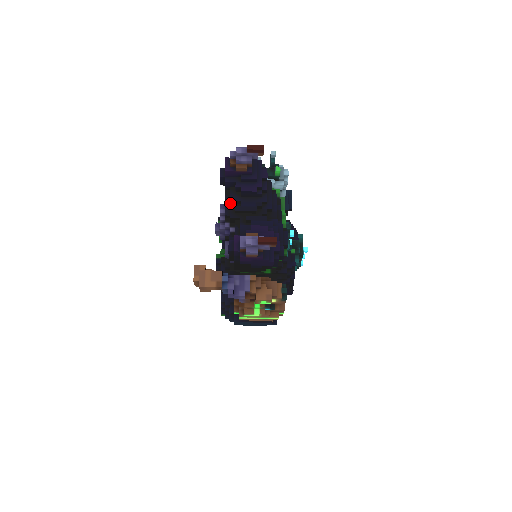
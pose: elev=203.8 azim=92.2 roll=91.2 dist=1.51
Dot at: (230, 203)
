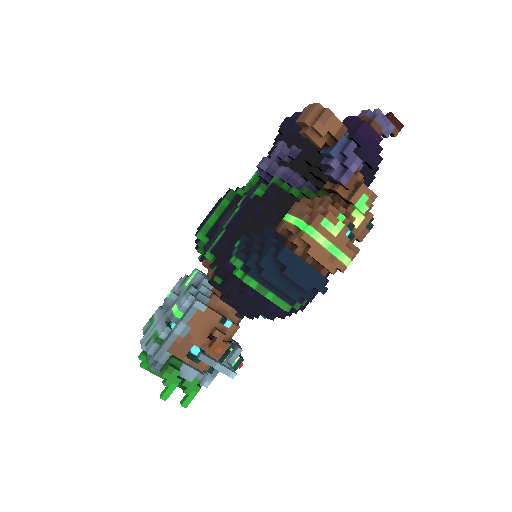
Dot at: (297, 138)
